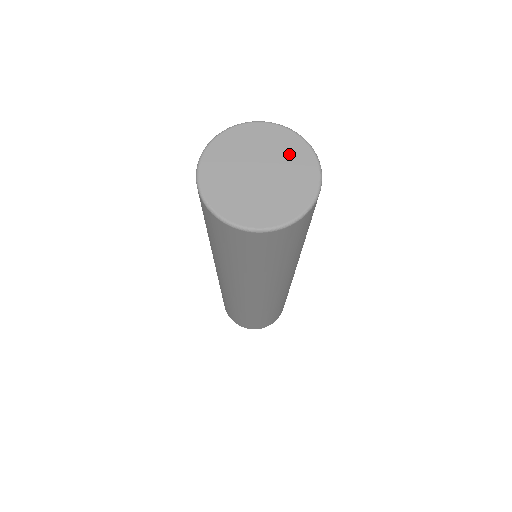
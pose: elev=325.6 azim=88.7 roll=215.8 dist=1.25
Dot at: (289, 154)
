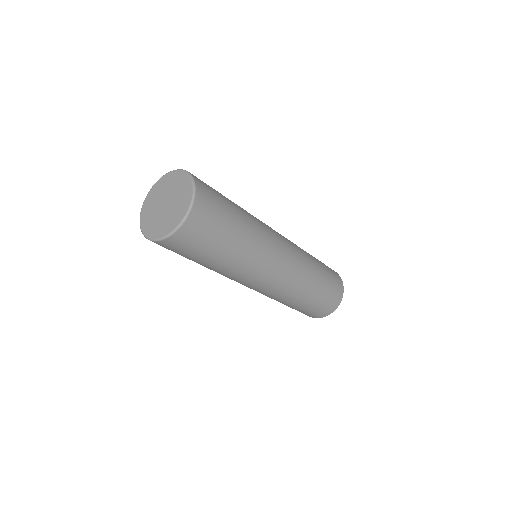
Dot at: (181, 188)
